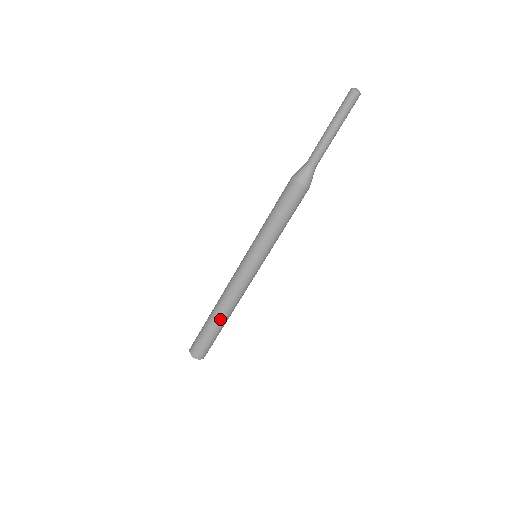
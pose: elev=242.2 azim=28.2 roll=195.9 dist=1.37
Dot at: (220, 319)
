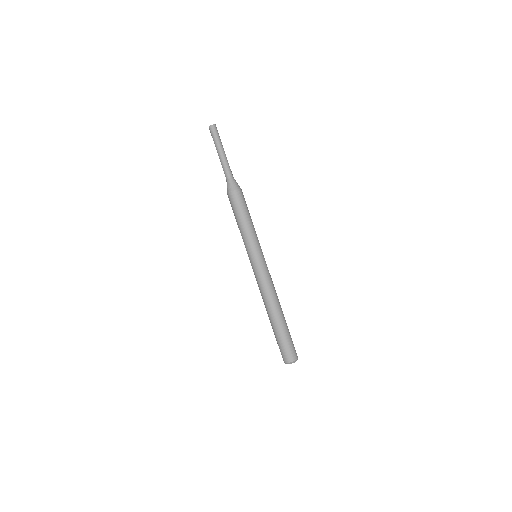
Dot at: (281, 314)
